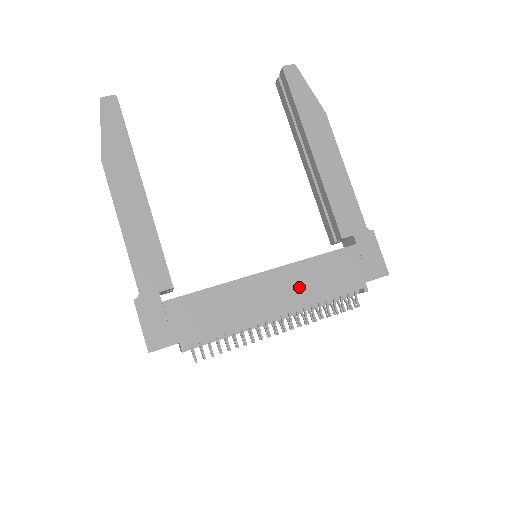
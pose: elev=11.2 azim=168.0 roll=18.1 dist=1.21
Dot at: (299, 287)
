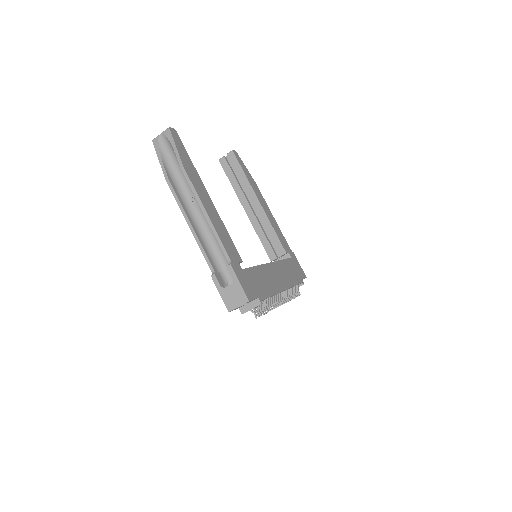
Dot at: (284, 275)
